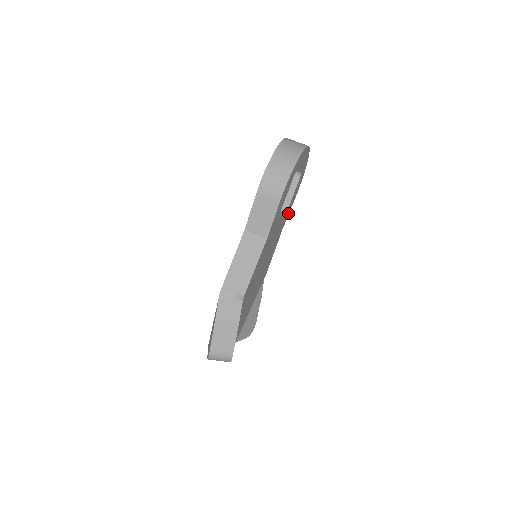
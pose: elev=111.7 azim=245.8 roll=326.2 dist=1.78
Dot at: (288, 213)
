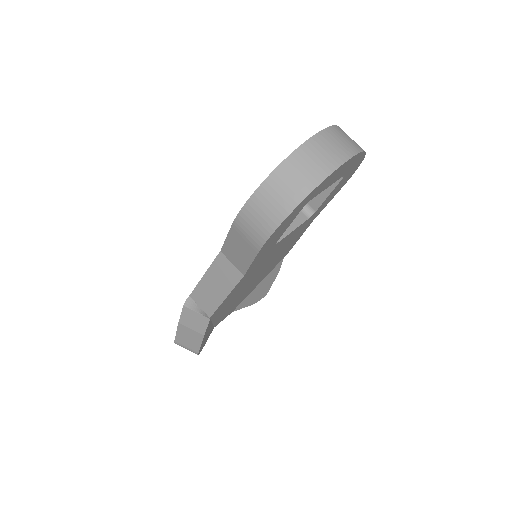
Dot at: occluded
